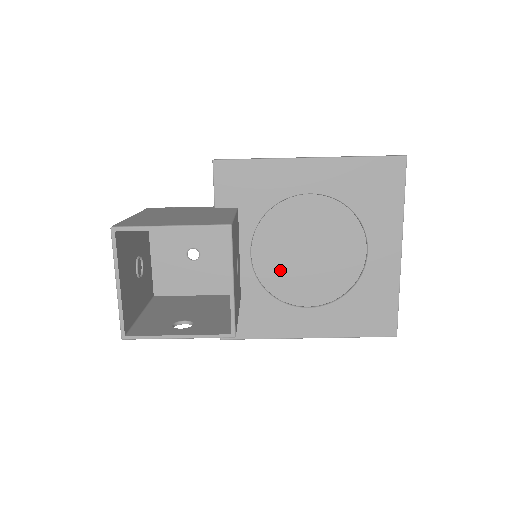
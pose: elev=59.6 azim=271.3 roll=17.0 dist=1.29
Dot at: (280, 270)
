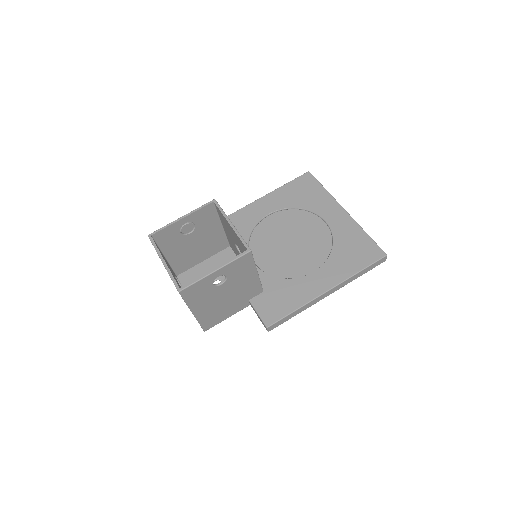
Dot at: (281, 266)
